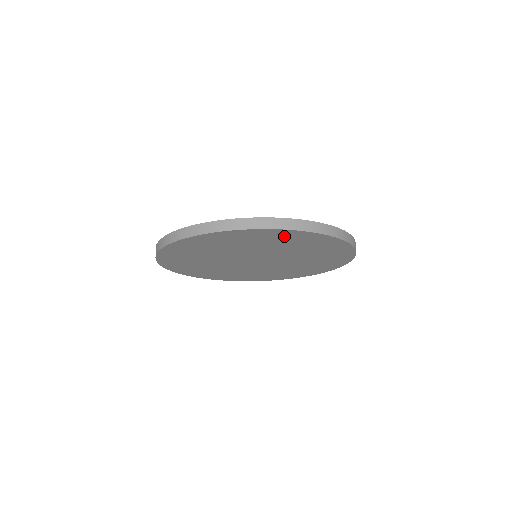
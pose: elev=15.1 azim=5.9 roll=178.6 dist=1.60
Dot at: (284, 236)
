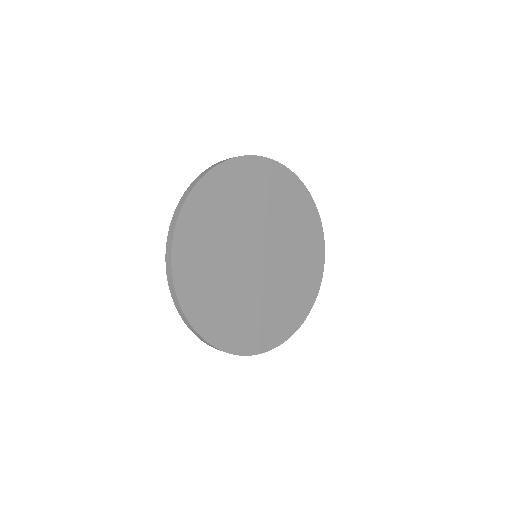
Dot at: (234, 177)
